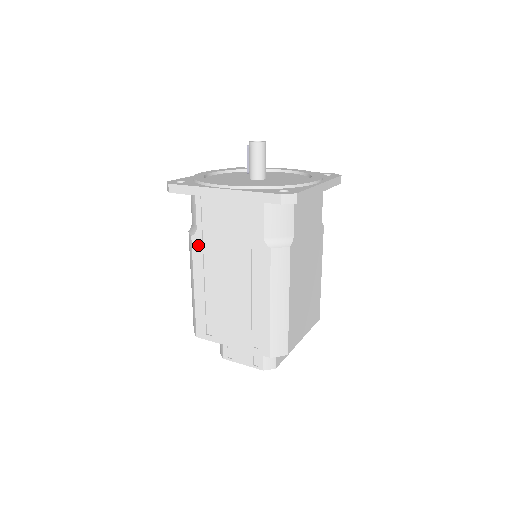
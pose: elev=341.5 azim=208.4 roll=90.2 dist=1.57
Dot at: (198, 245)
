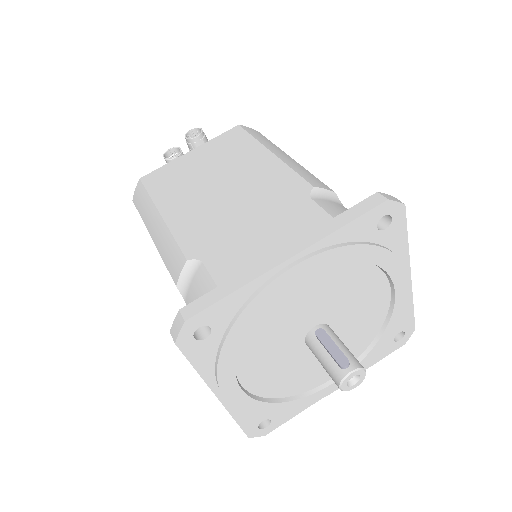
Dot at: occluded
